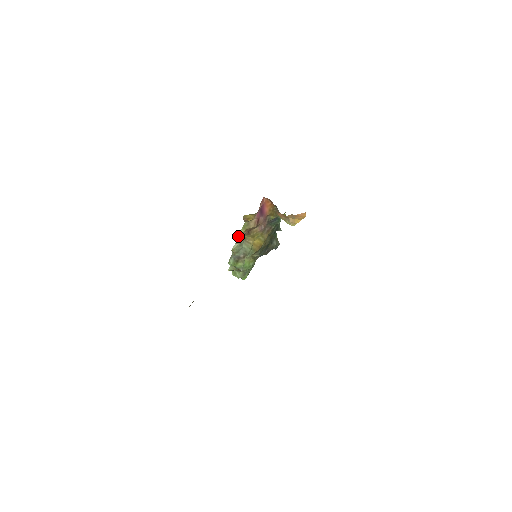
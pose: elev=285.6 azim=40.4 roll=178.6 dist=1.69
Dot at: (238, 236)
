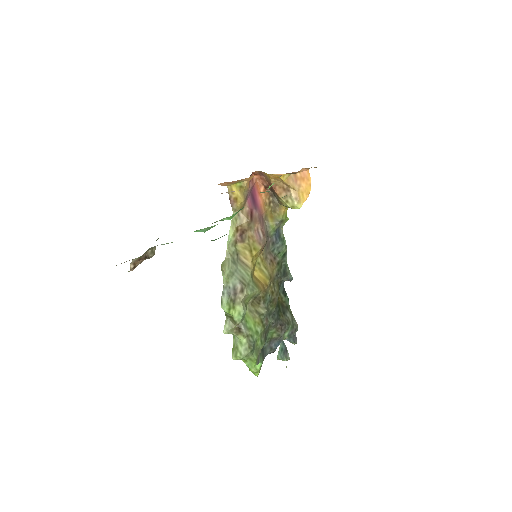
Dot at: occluded
